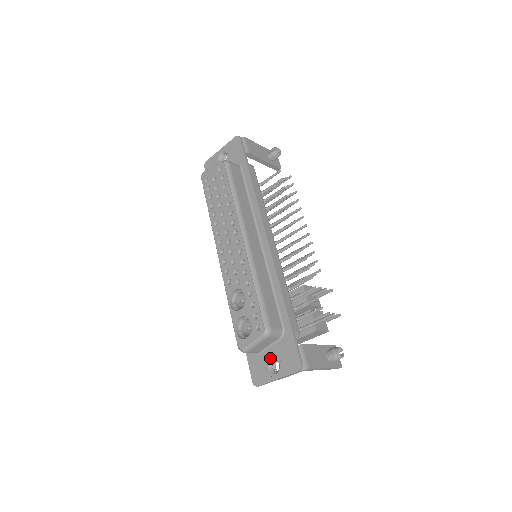
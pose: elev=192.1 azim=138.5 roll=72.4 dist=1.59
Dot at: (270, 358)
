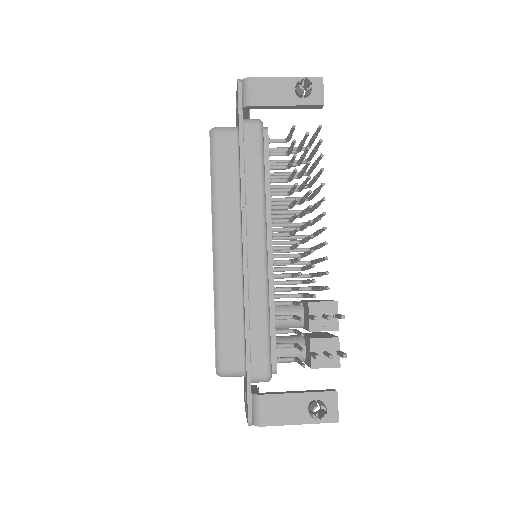
Dot at: (245, 390)
